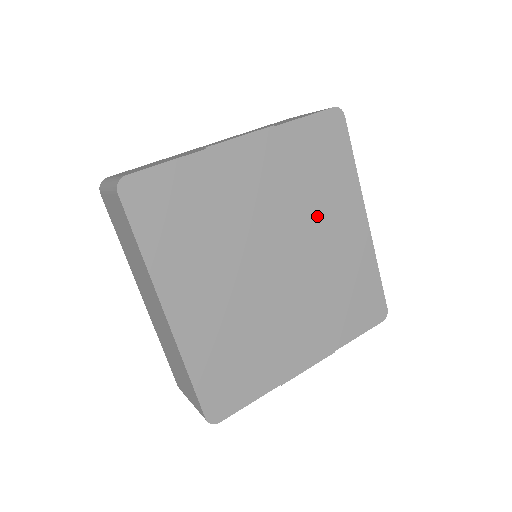
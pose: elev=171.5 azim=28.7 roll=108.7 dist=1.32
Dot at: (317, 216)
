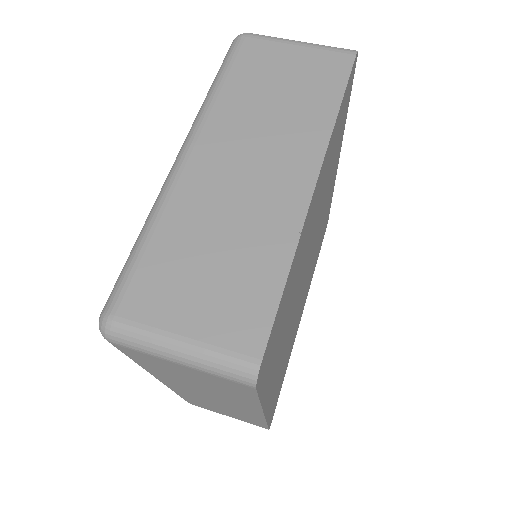
Dot at: (326, 195)
